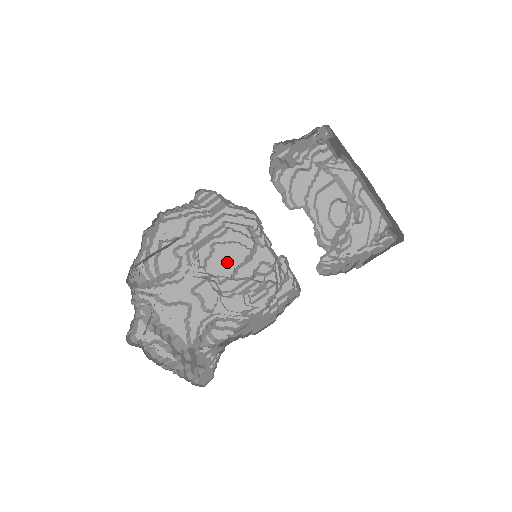
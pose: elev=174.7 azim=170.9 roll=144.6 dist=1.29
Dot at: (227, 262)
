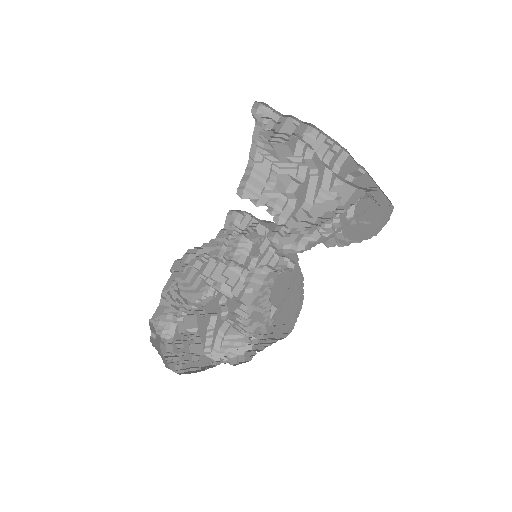
Dot at: (279, 290)
